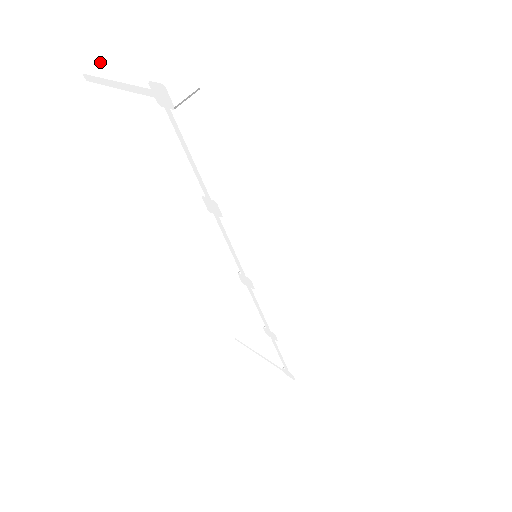
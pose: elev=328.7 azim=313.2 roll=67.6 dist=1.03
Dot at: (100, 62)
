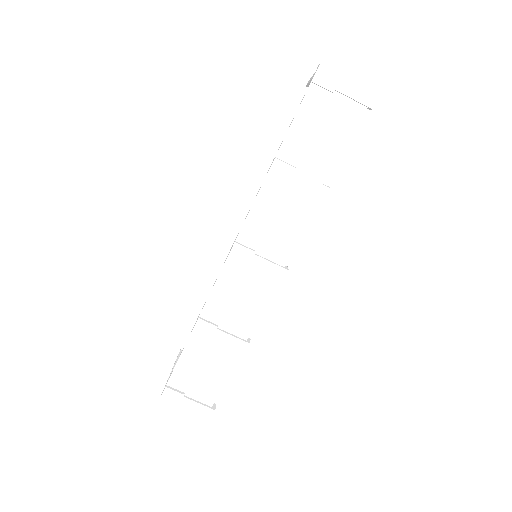
Dot at: occluded
